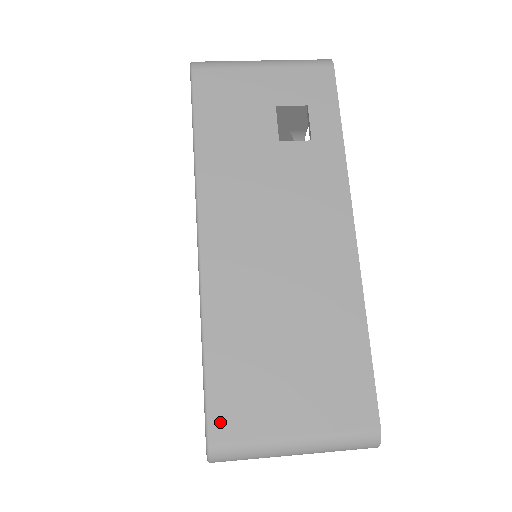
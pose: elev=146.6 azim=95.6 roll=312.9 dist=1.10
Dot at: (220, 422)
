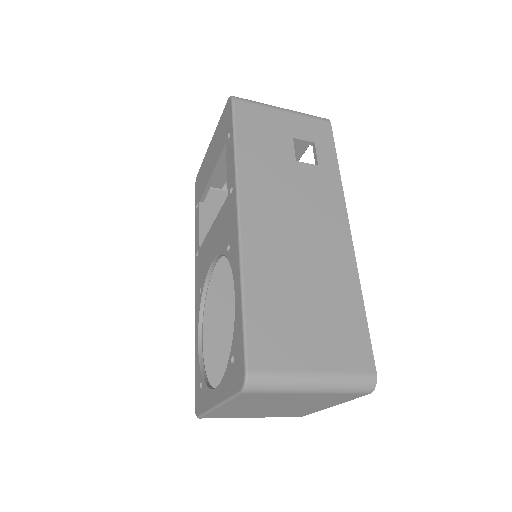
Dot at: (257, 354)
